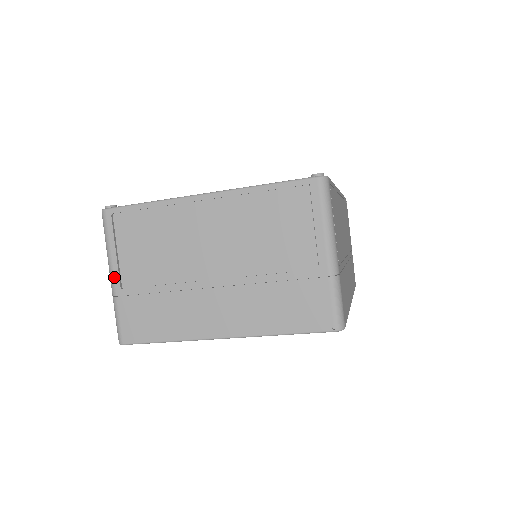
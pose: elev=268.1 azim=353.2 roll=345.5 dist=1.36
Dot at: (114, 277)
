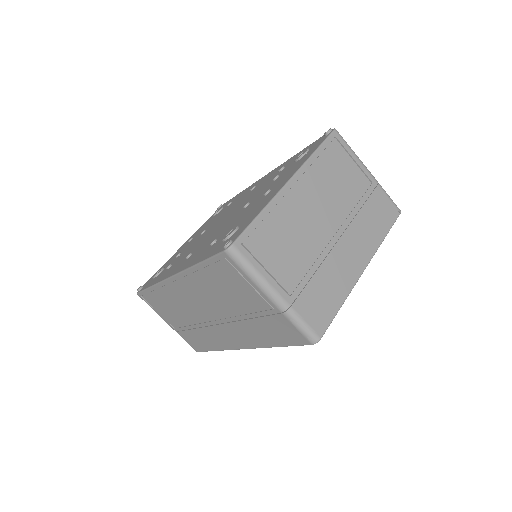
Dot at: (279, 293)
